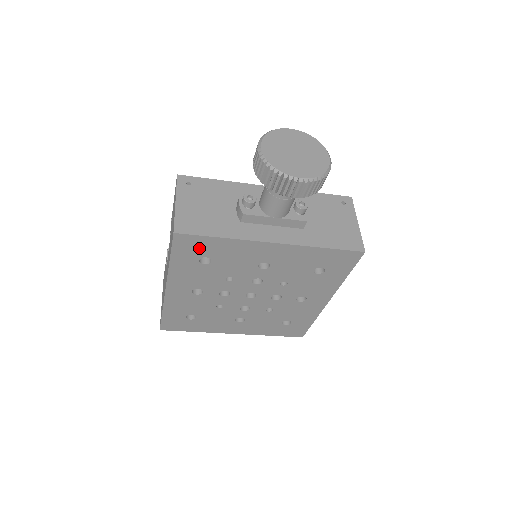
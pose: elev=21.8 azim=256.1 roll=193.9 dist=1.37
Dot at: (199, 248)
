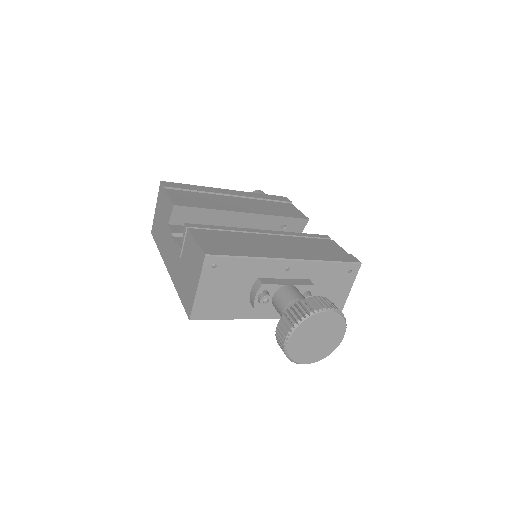
Dot at: occluded
